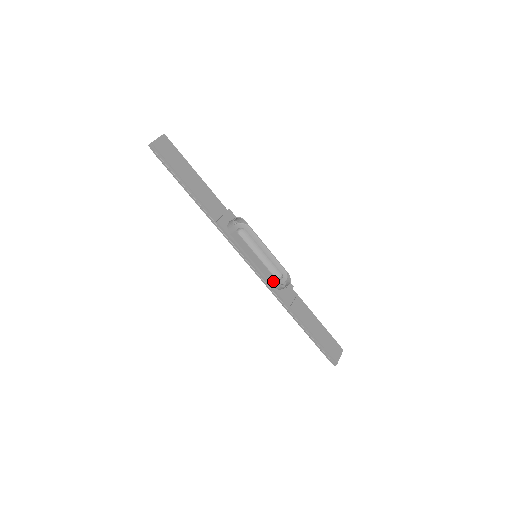
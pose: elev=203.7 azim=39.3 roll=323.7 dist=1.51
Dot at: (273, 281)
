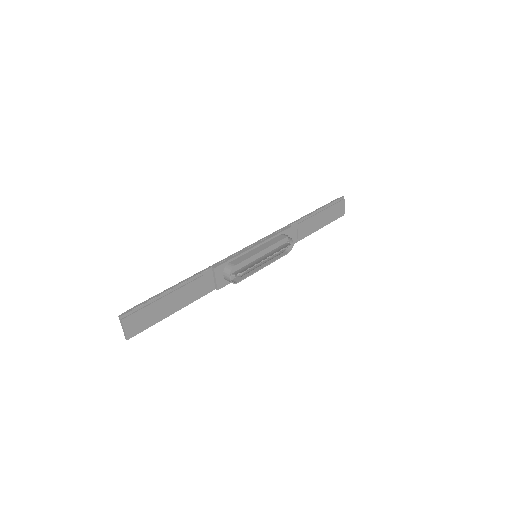
Dot at: (281, 255)
